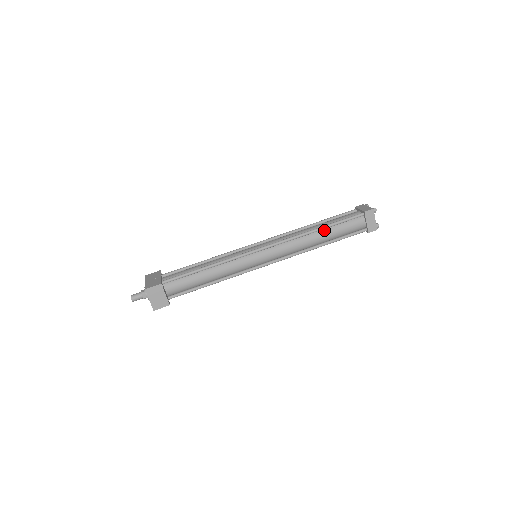
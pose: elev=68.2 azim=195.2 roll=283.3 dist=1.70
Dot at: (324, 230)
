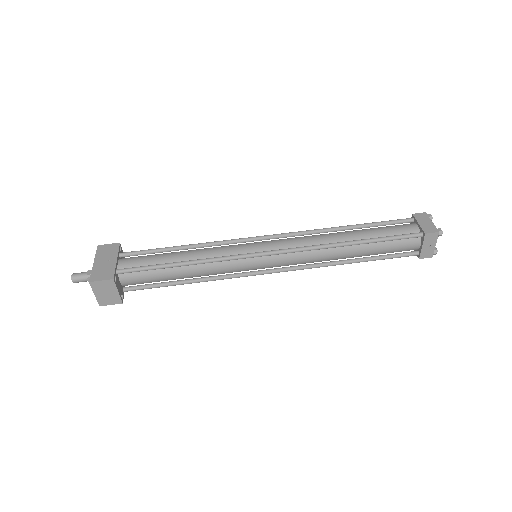
Dot at: (360, 245)
